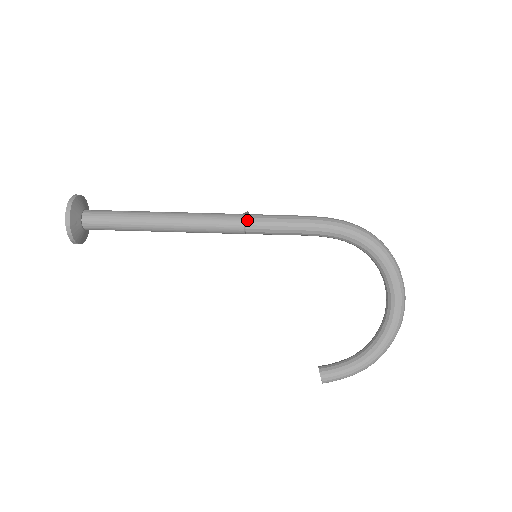
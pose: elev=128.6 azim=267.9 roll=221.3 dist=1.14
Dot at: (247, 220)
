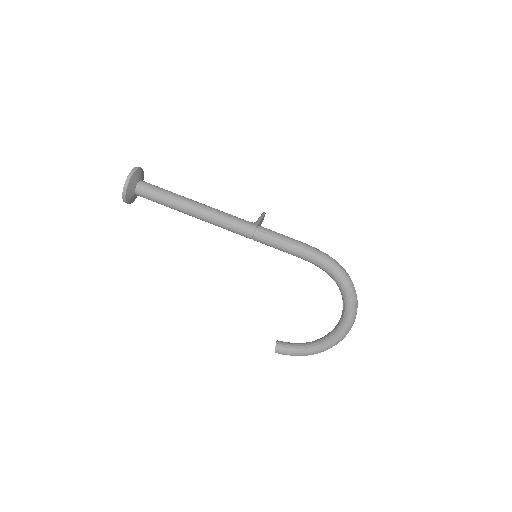
Dot at: (256, 232)
